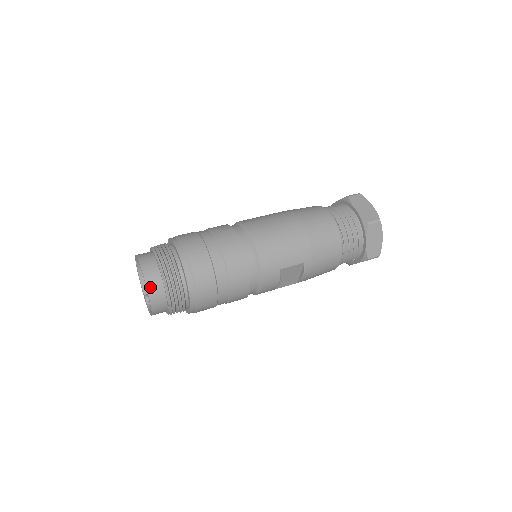
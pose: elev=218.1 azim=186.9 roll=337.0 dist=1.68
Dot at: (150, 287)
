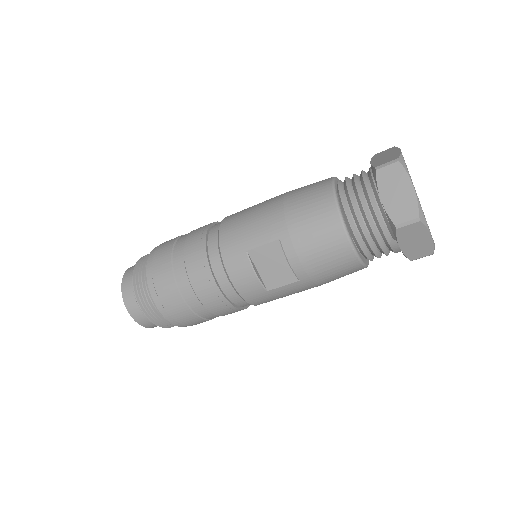
Dot at: (124, 285)
